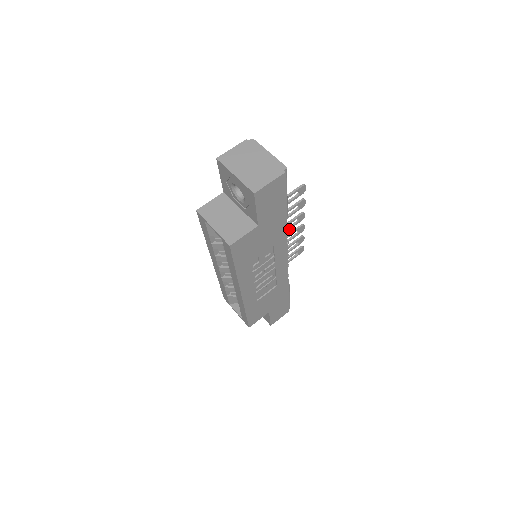
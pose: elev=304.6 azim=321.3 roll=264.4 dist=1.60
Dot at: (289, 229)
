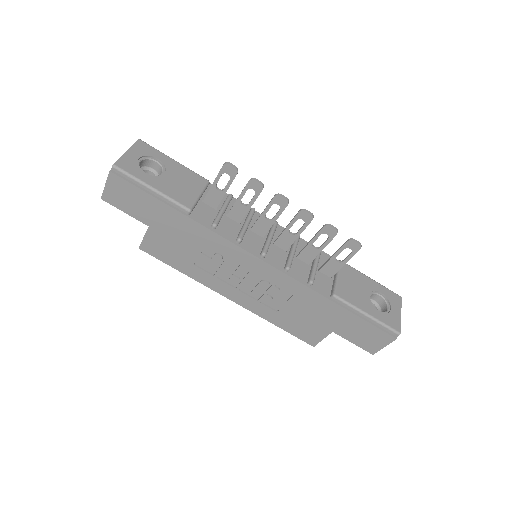
Dot at: (275, 219)
